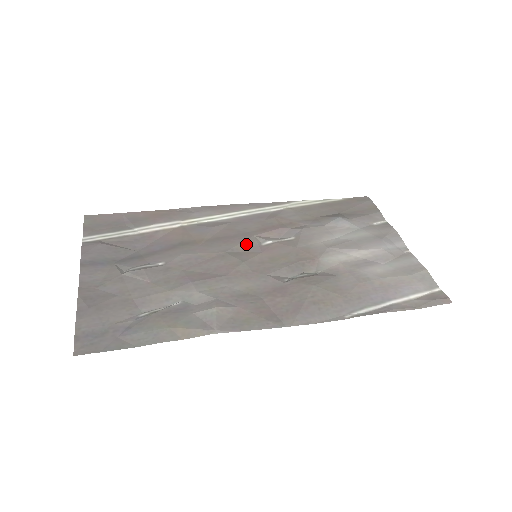
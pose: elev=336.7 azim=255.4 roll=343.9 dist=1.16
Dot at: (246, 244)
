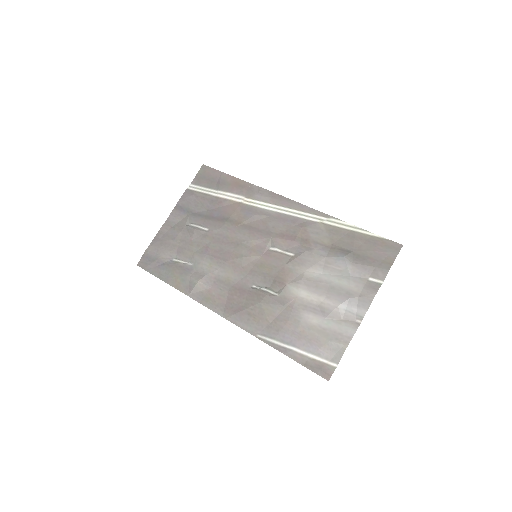
Dot at: (260, 242)
